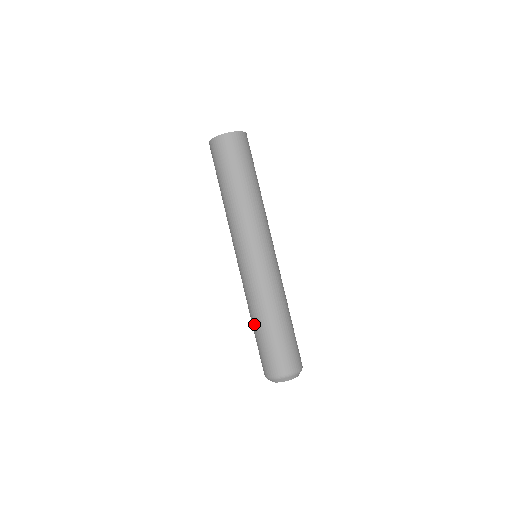
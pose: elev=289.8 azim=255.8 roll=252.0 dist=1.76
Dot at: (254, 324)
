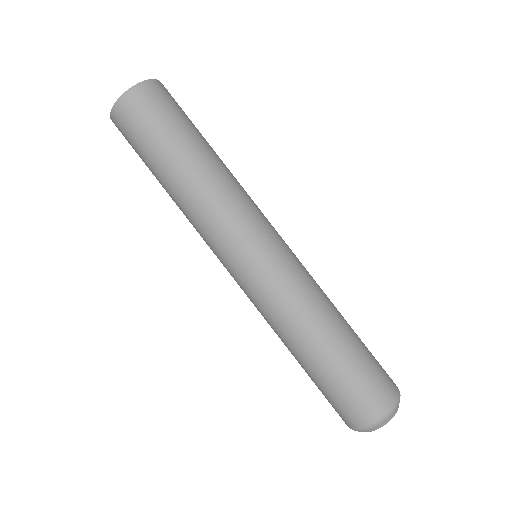
Dot at: (304, 357)
